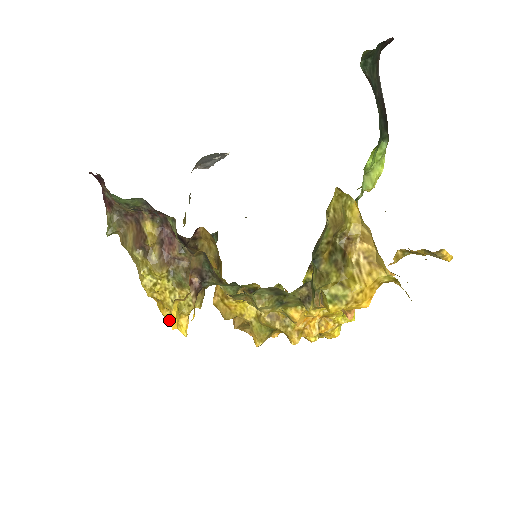
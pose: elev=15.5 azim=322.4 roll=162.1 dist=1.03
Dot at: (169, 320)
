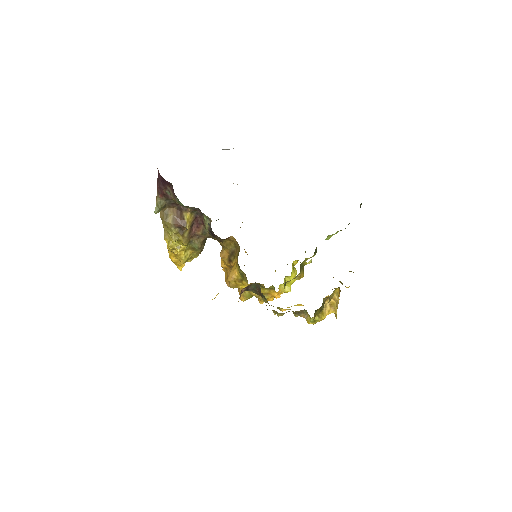
Dot at: (174, 262)
